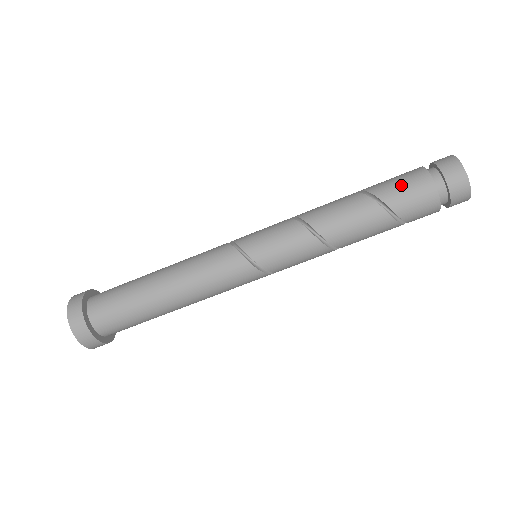
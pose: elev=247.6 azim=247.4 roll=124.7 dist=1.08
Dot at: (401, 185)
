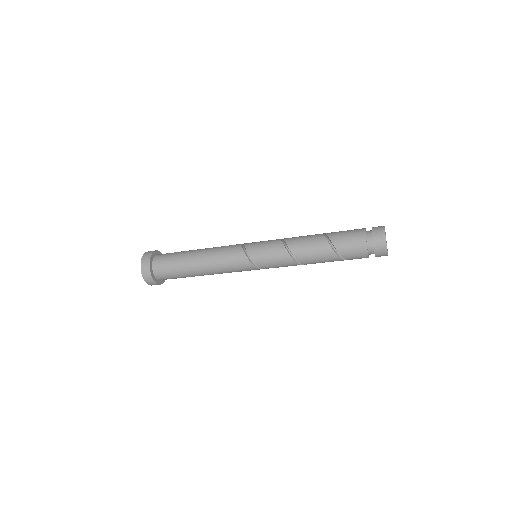
Dot at: (347, 238)
